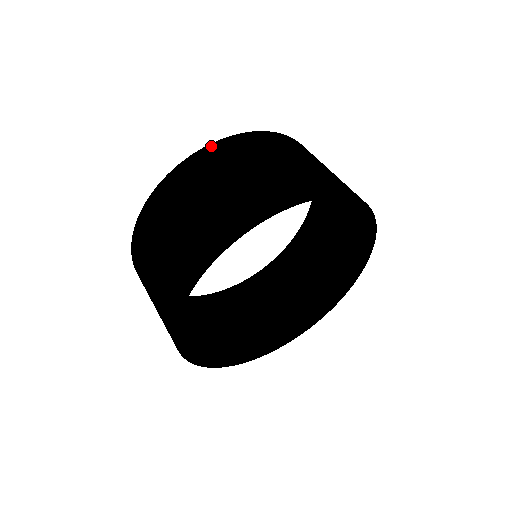
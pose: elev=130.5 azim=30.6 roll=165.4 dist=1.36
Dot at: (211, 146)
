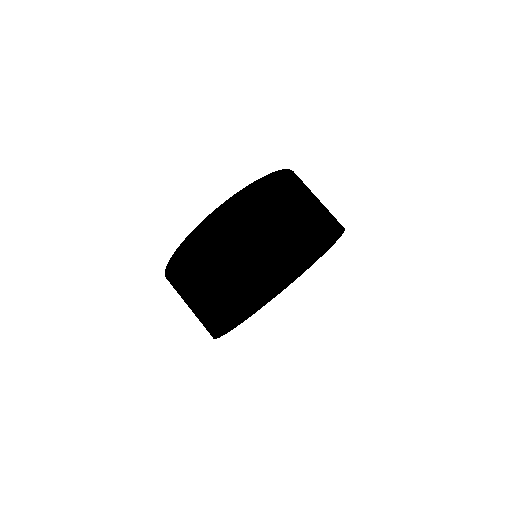
Dot at: (205, 222)
